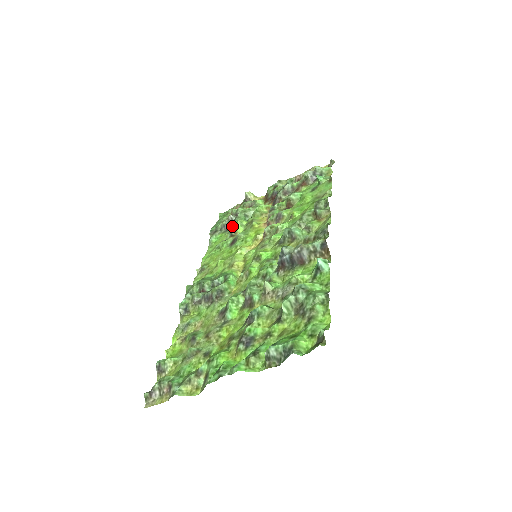
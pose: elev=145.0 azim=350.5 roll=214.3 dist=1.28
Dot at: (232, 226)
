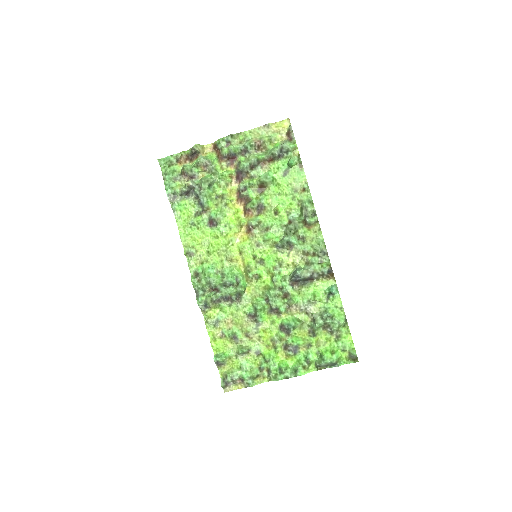
Dot at: (200, 199)
